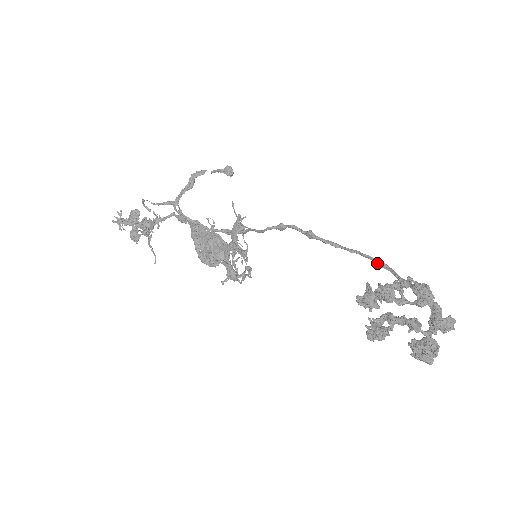
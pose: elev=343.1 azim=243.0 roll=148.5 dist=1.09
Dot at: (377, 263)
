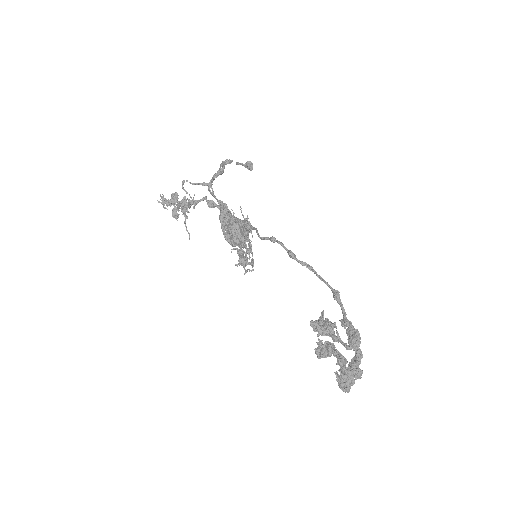
Dot at: (333, 296)
